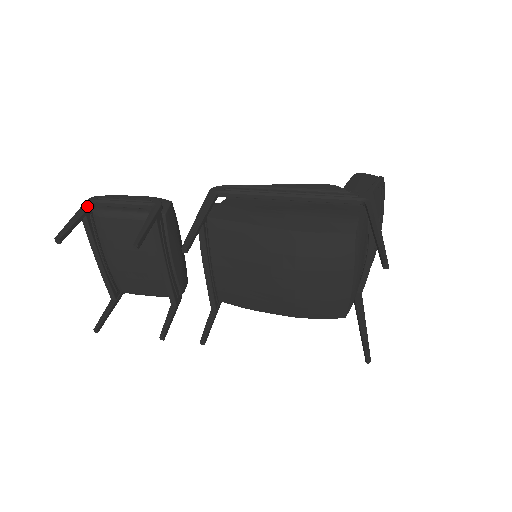
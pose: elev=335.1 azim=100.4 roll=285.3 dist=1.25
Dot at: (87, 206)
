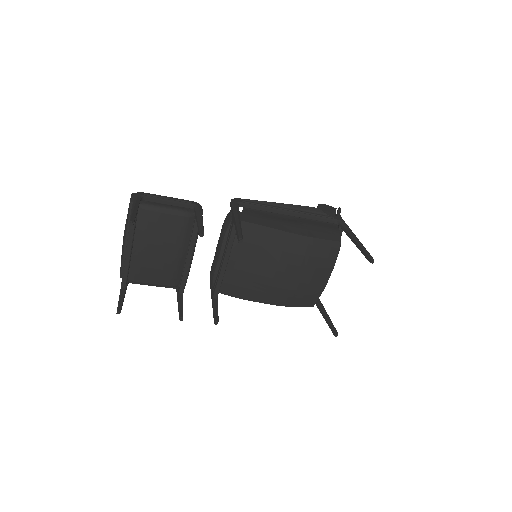
Dot at: (138, 199)
